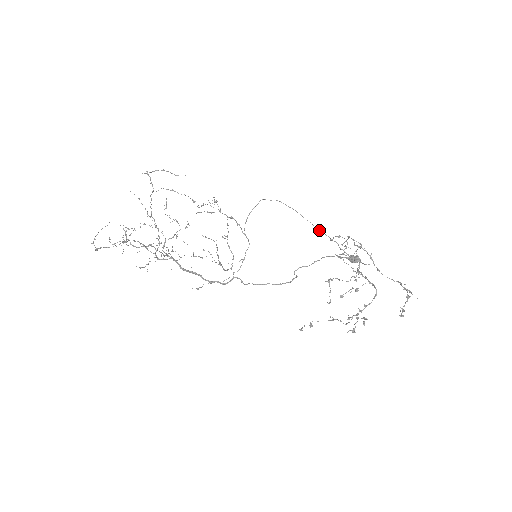
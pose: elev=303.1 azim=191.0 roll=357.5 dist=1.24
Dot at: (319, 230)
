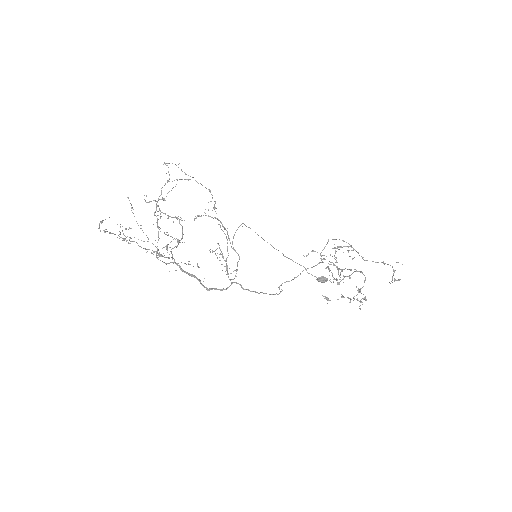
Dot at: (288, 258)
